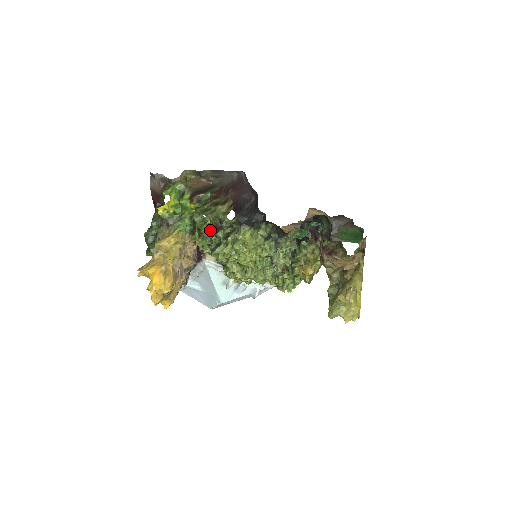
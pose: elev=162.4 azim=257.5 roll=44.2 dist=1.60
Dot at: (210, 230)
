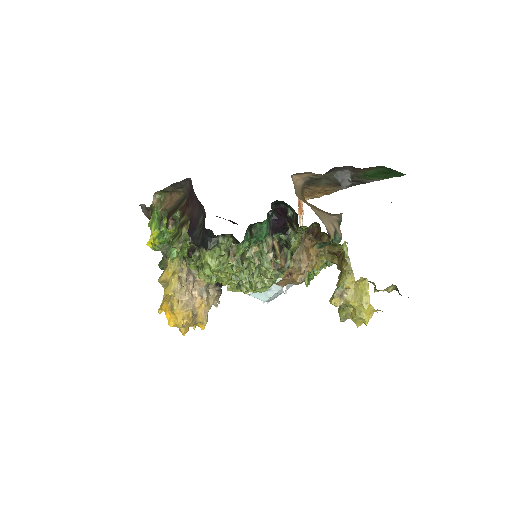
Dot at: (189, 254)
